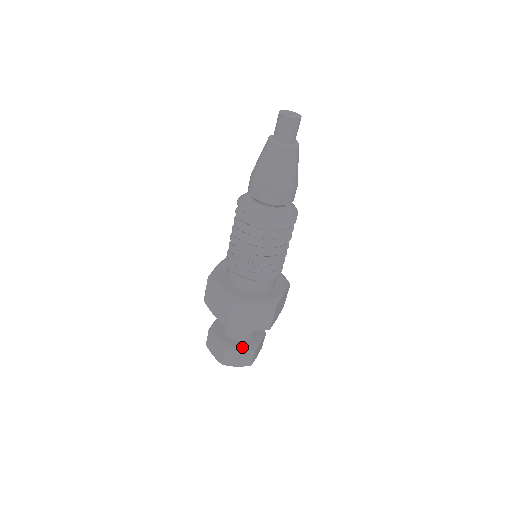
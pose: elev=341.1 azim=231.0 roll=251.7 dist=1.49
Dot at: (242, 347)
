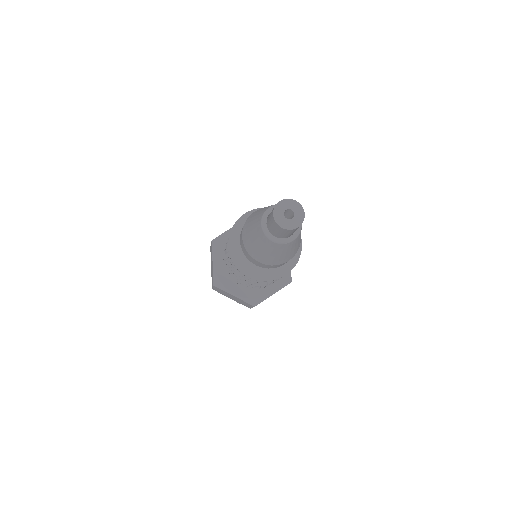
Dot at: occluded
